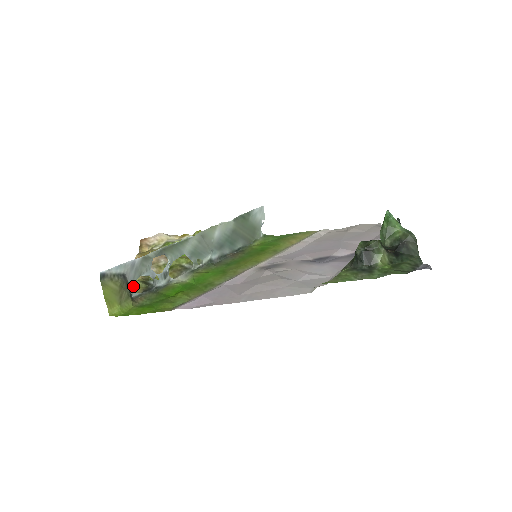
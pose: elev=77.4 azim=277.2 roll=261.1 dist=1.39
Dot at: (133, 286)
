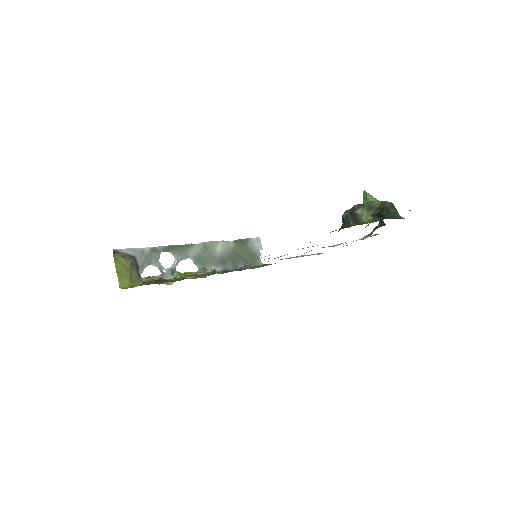
Dot at: (142, 285)
